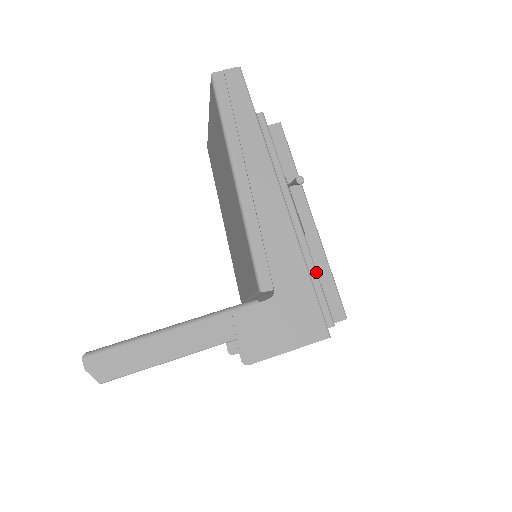
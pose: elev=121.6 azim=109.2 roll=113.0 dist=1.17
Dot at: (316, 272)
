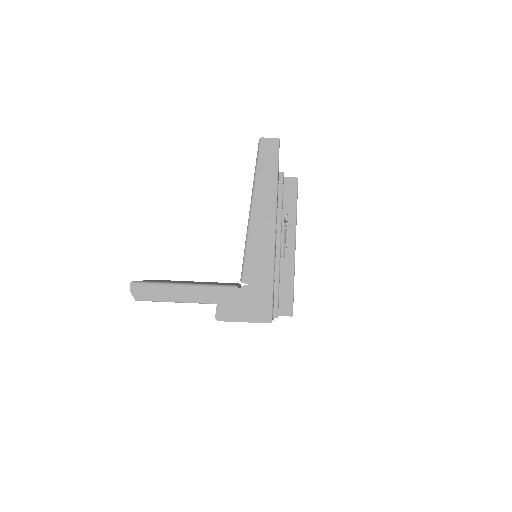
Dot at: (279, 282)
